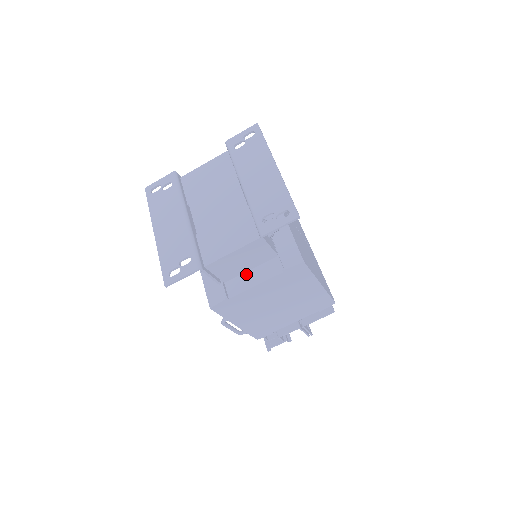
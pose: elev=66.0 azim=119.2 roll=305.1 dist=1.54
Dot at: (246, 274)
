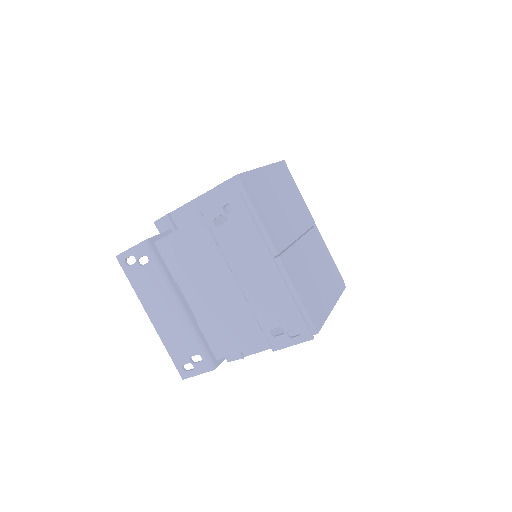
Dot at: occluded
